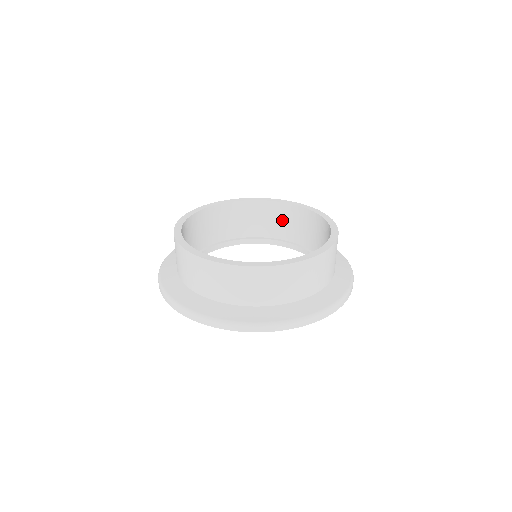
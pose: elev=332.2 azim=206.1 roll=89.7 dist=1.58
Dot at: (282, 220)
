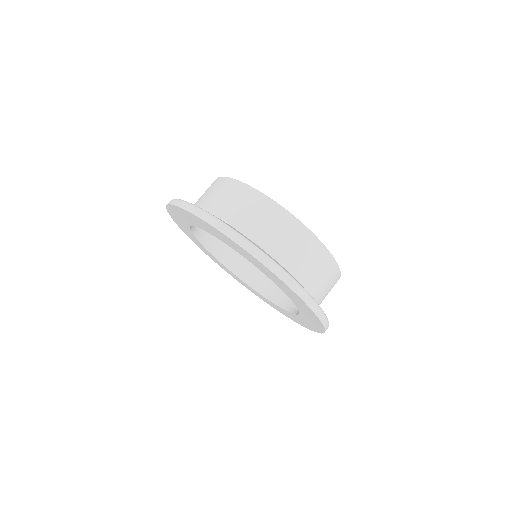
Dot at: occluded
